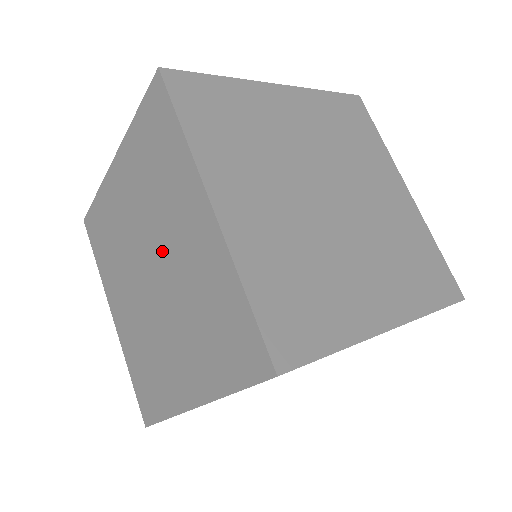
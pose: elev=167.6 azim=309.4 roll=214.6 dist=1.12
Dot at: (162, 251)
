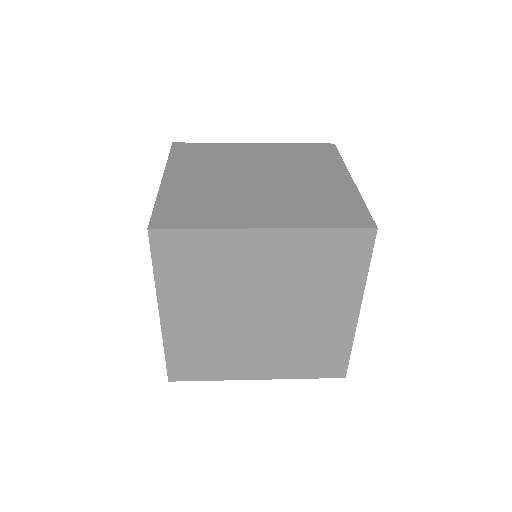
Dot at: occluded
